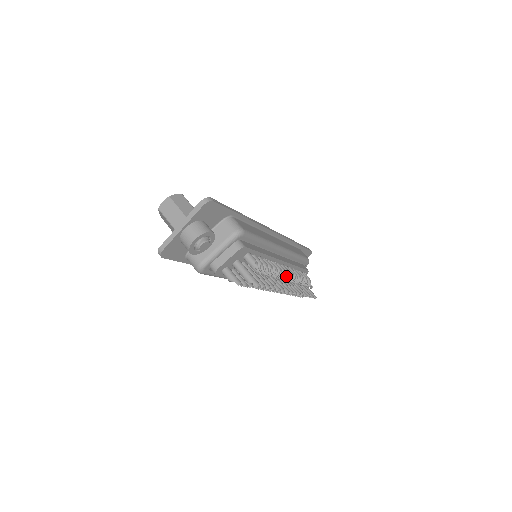
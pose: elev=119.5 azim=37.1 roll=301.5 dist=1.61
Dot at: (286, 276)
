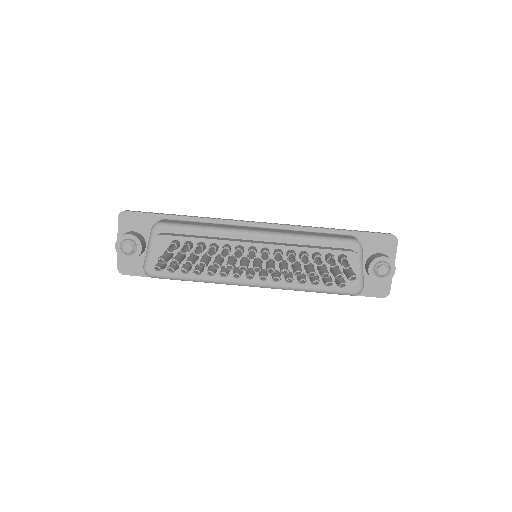
Dot at: occluded
